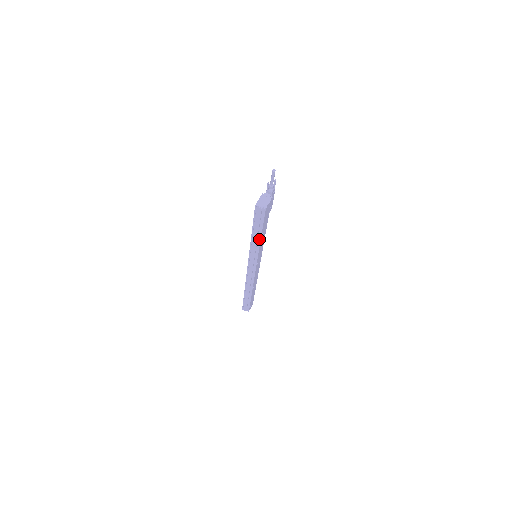
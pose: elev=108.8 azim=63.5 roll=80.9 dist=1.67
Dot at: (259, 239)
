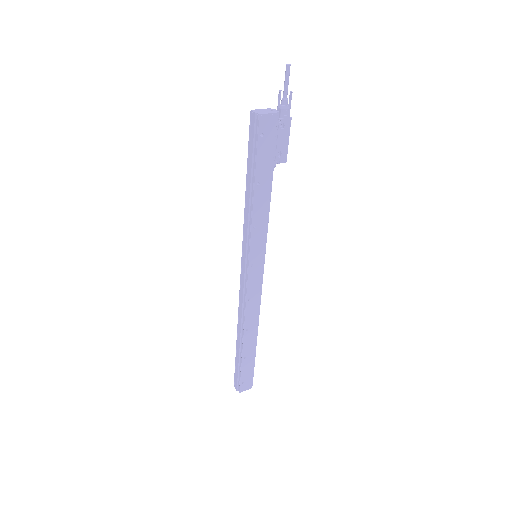
Dot at: (252, 195)
